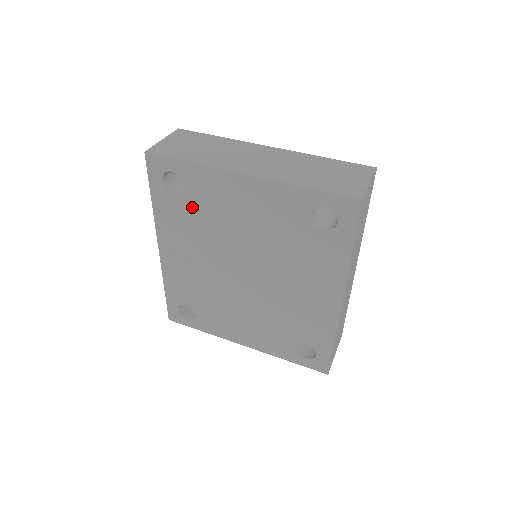
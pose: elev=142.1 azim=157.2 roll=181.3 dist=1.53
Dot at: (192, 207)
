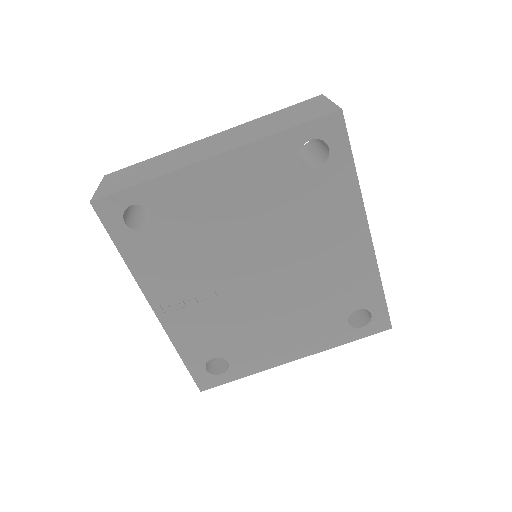
Dot at: (171, 233)
